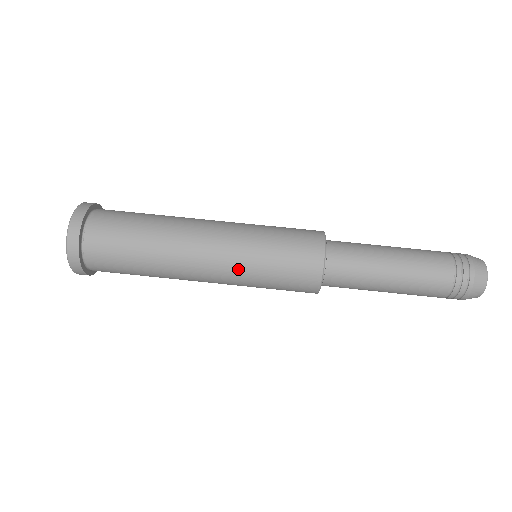
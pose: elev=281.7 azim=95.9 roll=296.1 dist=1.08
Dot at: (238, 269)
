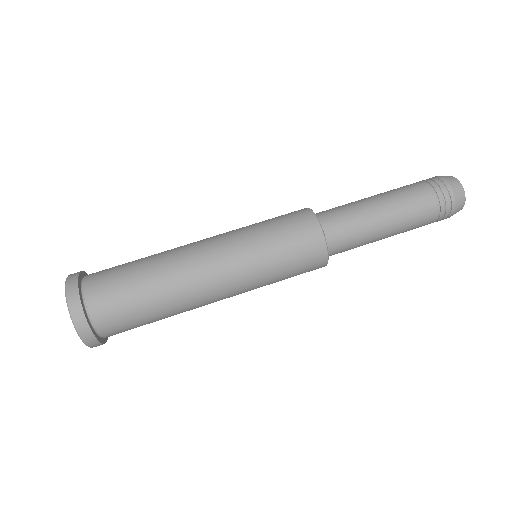
Dot at: (245, 262)
